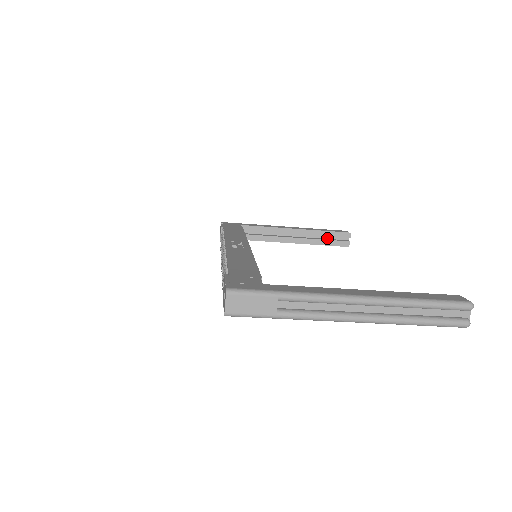
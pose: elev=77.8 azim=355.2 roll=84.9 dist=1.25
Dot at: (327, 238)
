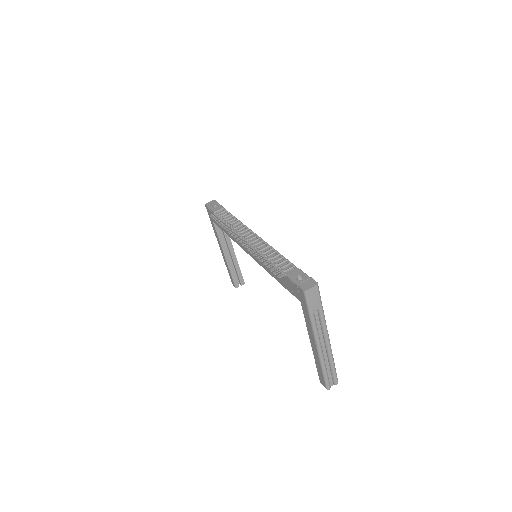
Dot at: occluded
